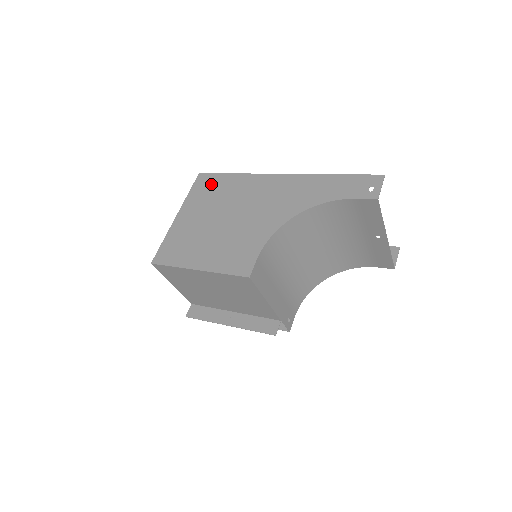
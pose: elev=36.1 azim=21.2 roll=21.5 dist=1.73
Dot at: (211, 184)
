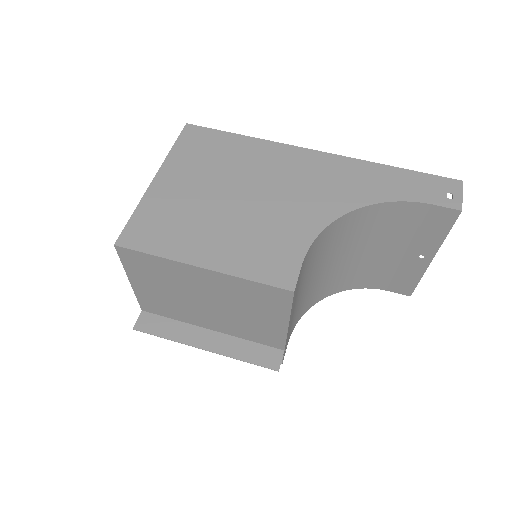
Dot at: (209, 142)
